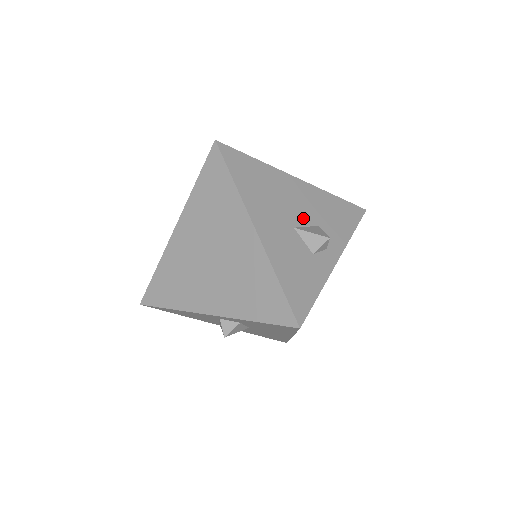
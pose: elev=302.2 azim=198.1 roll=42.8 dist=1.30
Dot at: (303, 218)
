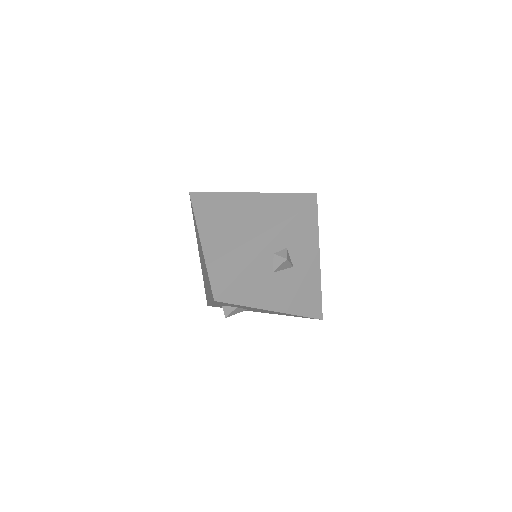
Dot at: occluded
